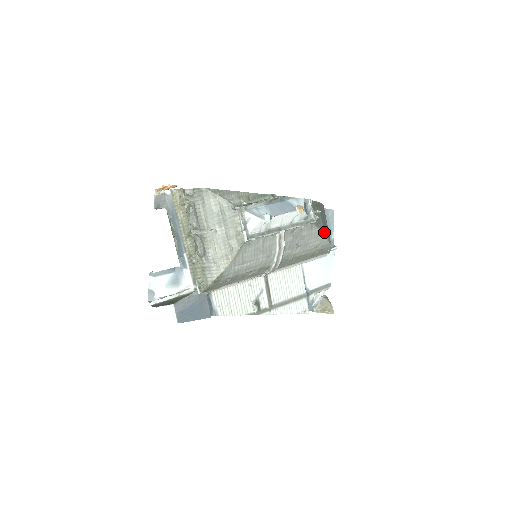
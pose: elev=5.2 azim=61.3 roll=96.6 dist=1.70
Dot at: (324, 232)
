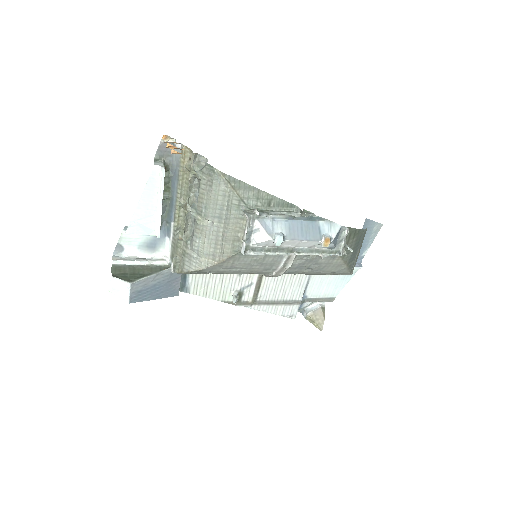
Dot at: (349, 263)
